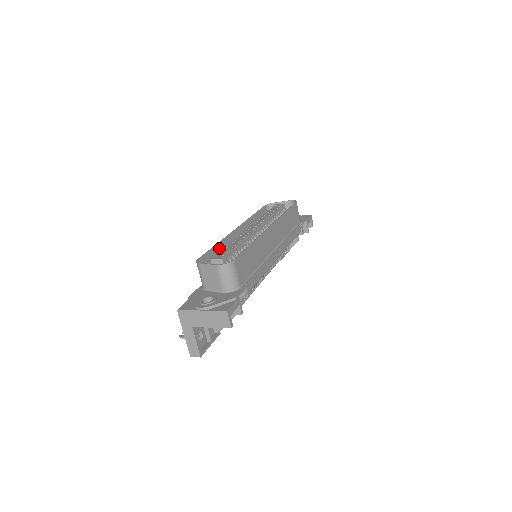
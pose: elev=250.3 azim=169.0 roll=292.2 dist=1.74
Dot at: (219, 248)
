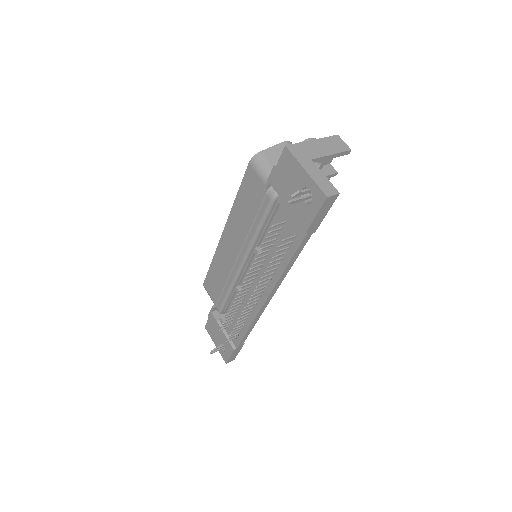
Dot at: (239, 203)
